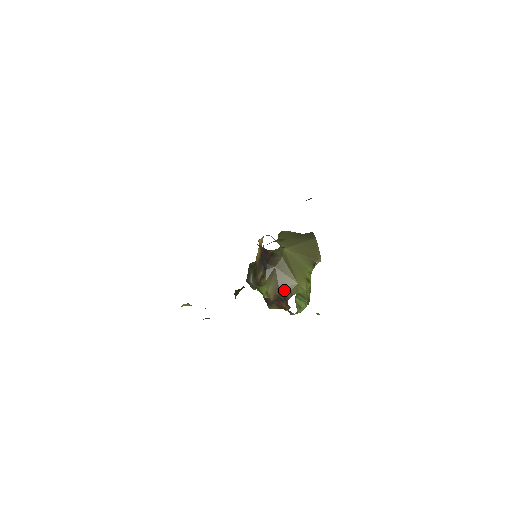
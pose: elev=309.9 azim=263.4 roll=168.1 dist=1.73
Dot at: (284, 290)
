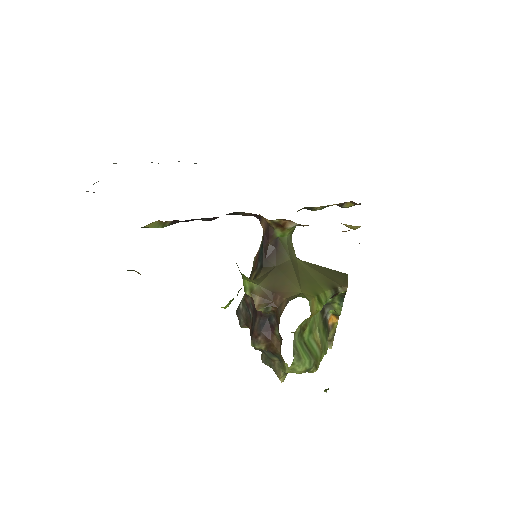
Dot at: (278, 296)
